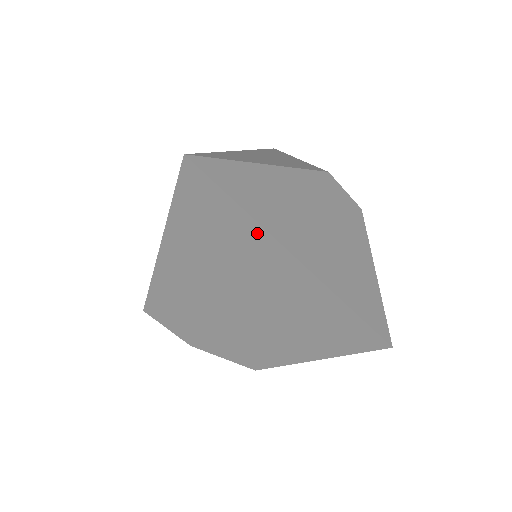
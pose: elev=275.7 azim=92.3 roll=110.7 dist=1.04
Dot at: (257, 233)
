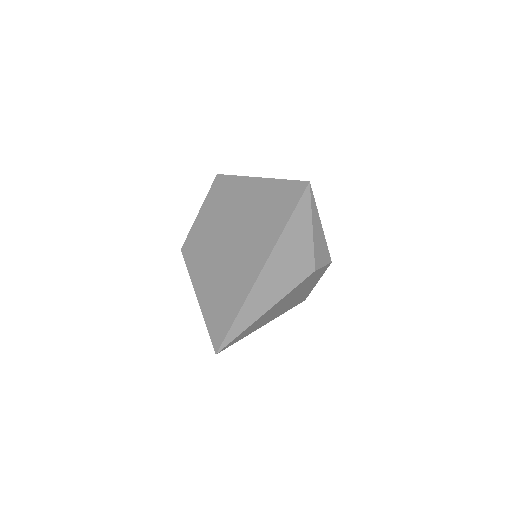
Dot at: occluded
